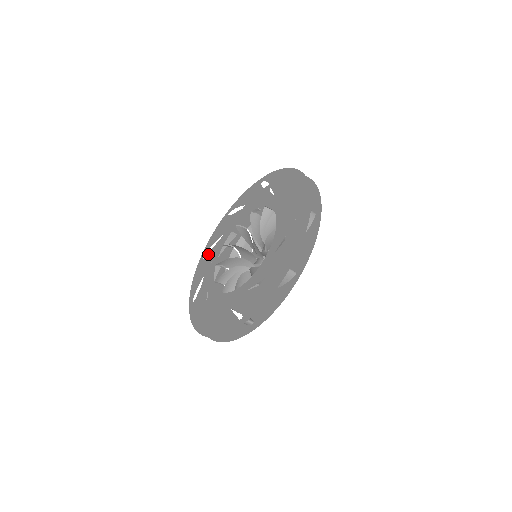
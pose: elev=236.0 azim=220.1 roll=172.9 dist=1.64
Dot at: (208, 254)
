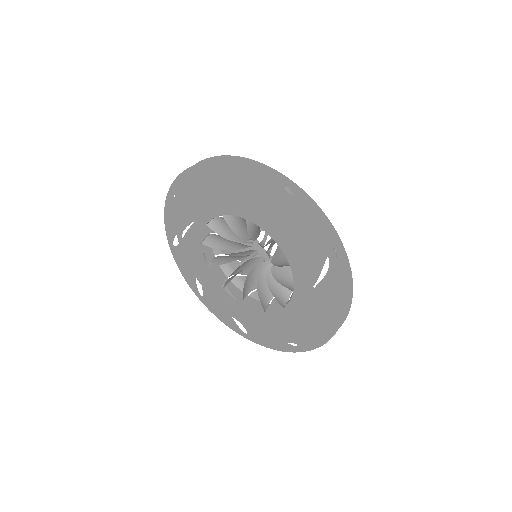
Dot at: (180, 245)
